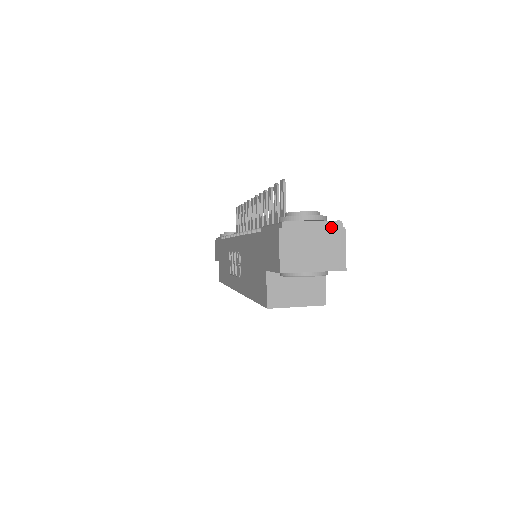
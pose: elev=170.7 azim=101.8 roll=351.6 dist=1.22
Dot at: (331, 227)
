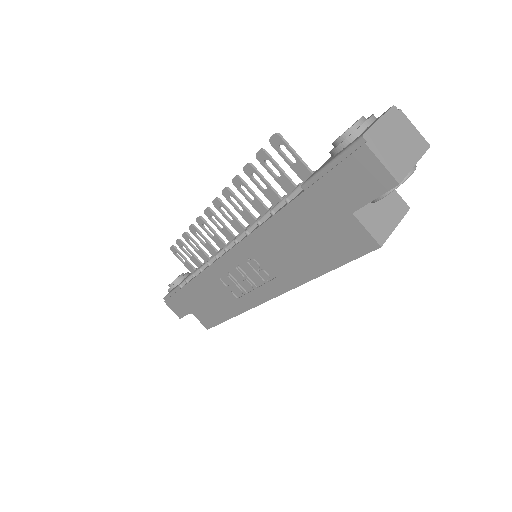
Dot at: (393, 116)
